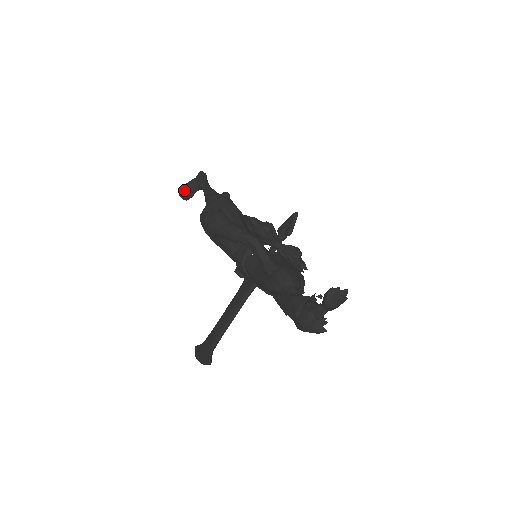
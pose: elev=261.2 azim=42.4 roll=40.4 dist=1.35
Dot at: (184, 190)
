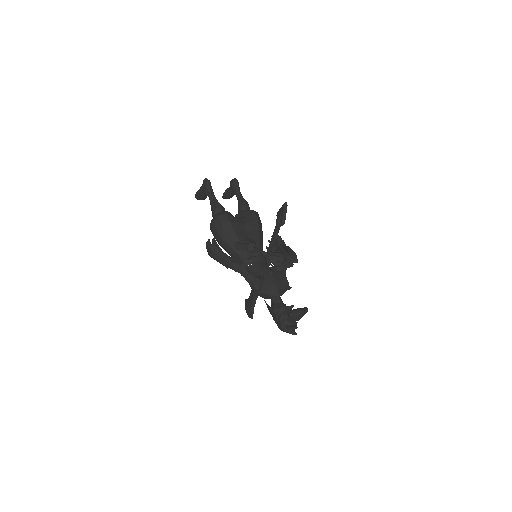
Dot at: (198, 196)
